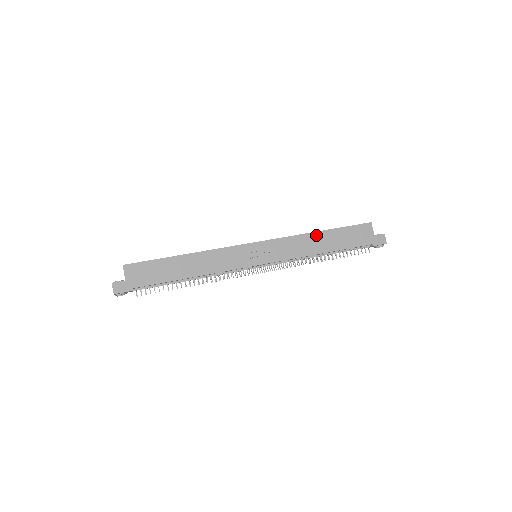
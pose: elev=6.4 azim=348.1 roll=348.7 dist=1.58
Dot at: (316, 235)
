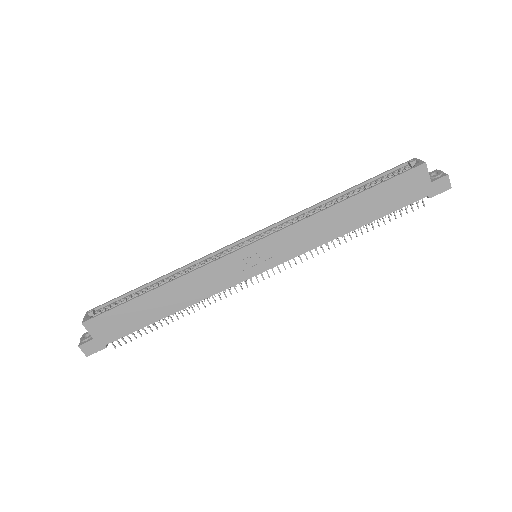
Dot at: (339, 208)
